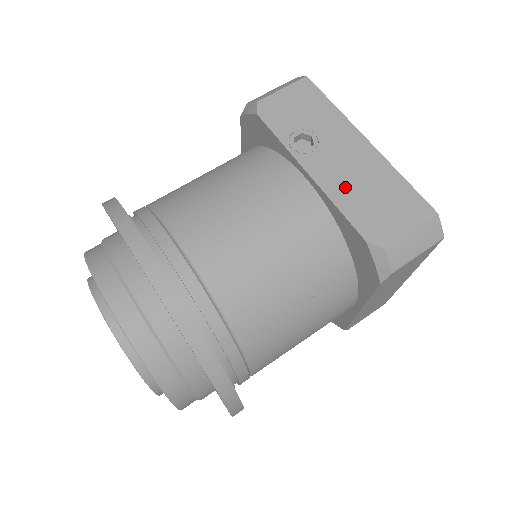
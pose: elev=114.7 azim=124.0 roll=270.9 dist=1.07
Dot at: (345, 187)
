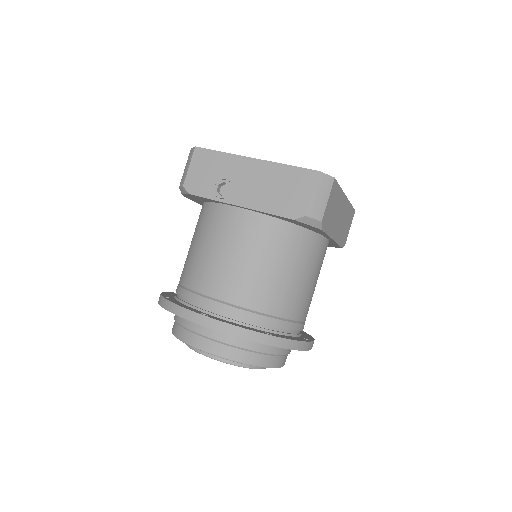
Dot at: (262, 198)
